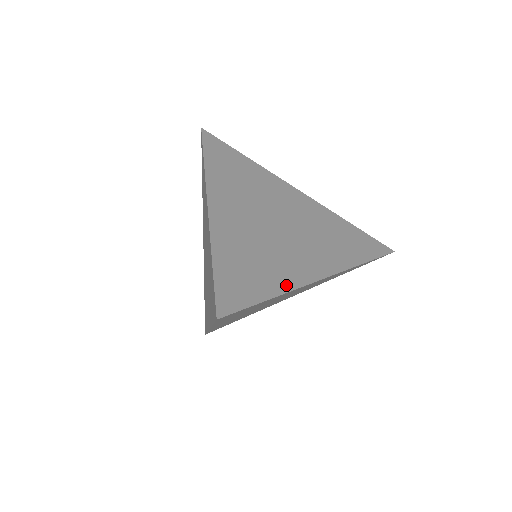
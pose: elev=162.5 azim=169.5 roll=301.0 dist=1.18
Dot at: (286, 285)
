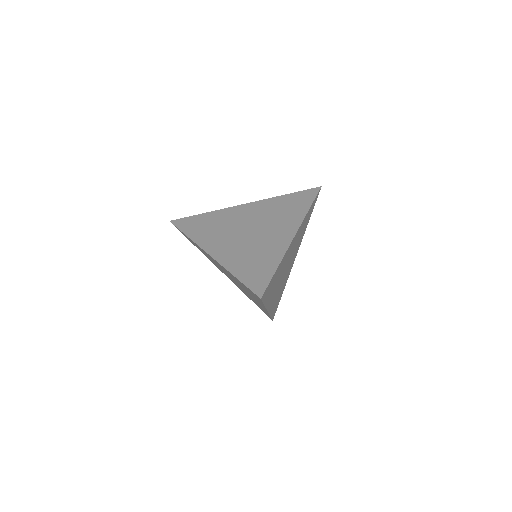
Dot at: (279, 256)
